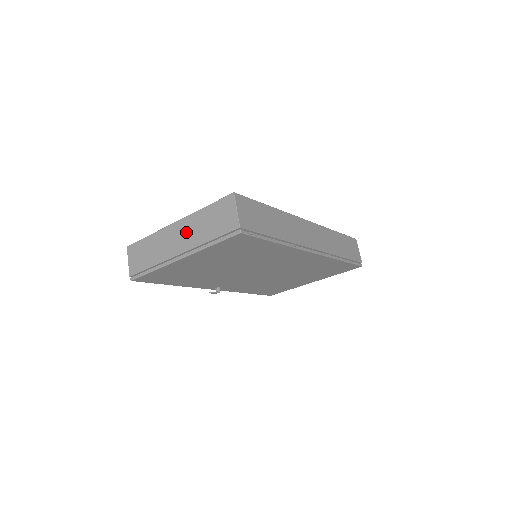
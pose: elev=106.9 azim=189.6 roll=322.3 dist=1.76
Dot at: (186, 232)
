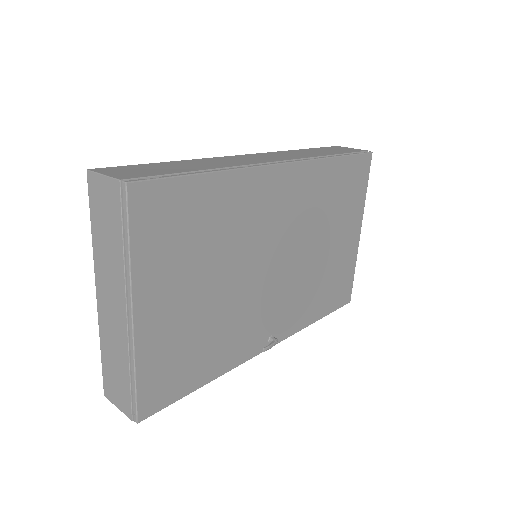
Dot at: (107, 283)
